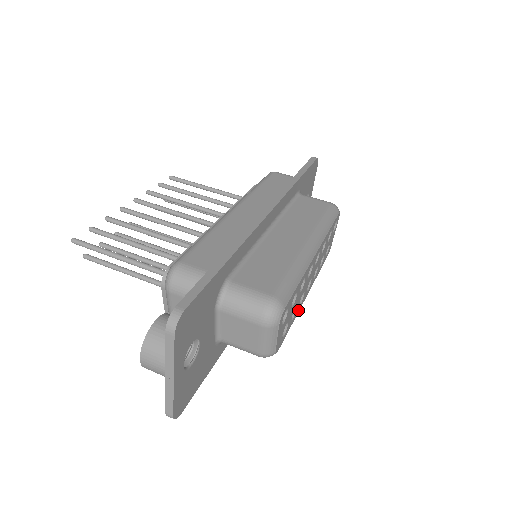
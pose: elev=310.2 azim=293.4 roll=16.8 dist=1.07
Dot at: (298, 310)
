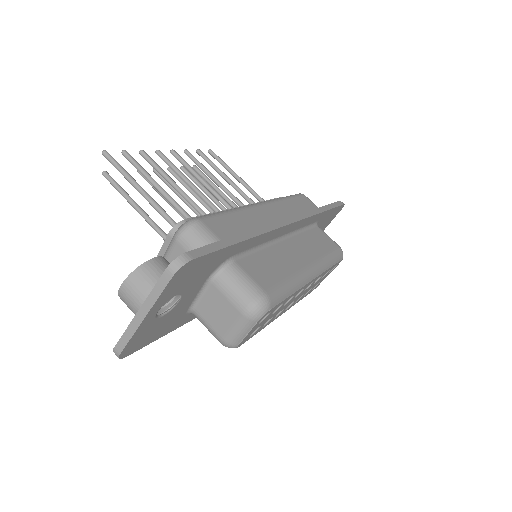
Dot at: (270, 322)
